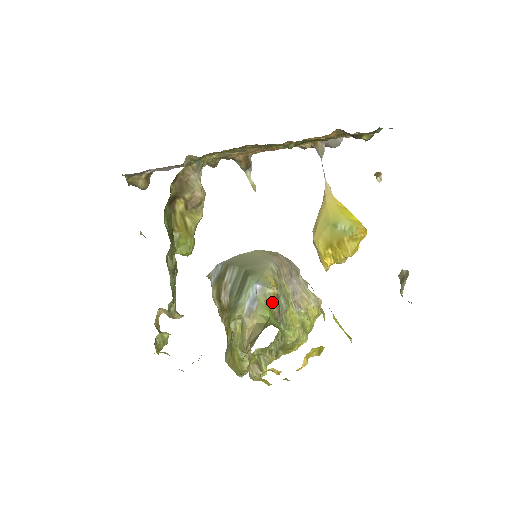
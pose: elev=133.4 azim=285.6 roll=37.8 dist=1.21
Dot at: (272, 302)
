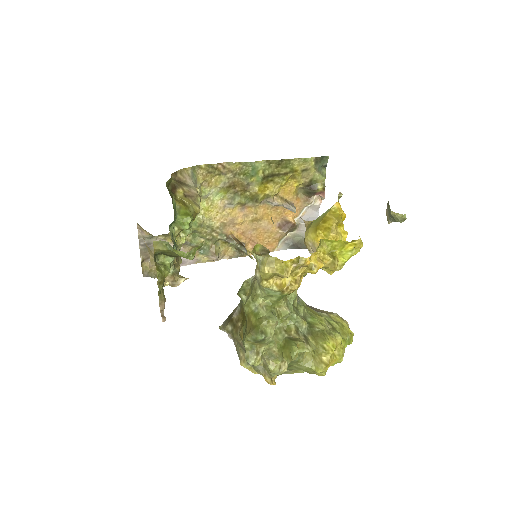
Dot at: occluded
